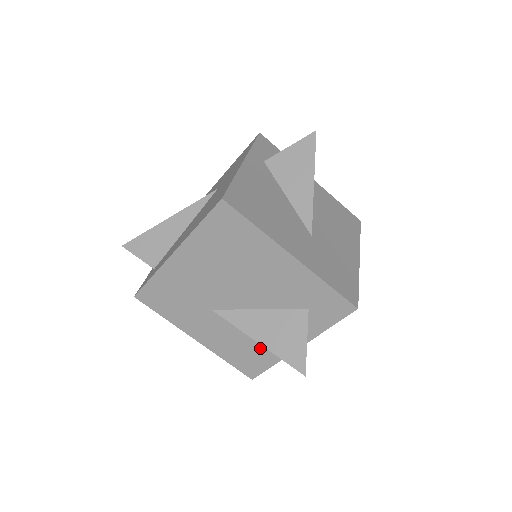
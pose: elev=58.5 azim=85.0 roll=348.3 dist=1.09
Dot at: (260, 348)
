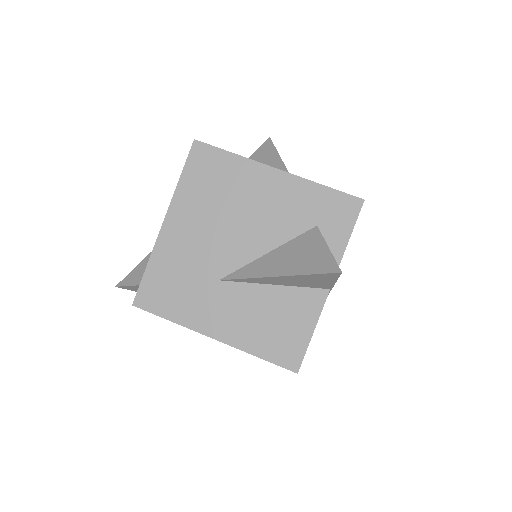
Dot at: (288, 312)
